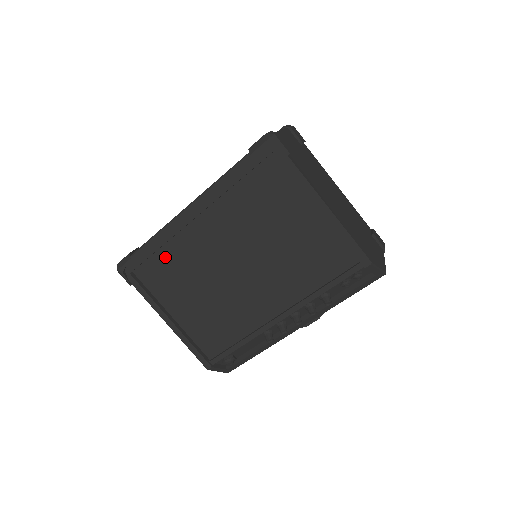
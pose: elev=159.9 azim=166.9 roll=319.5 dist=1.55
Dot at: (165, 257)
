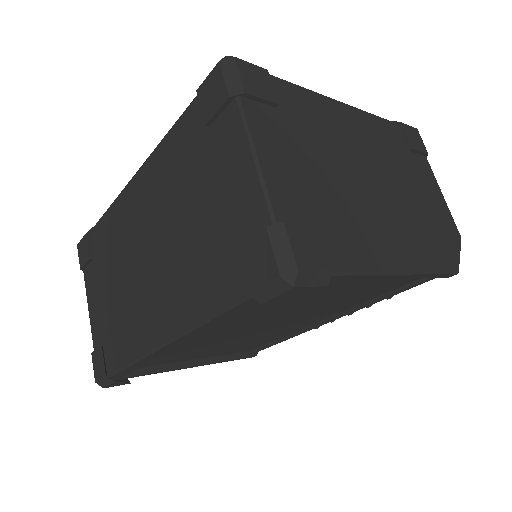
Dot at: occluded
